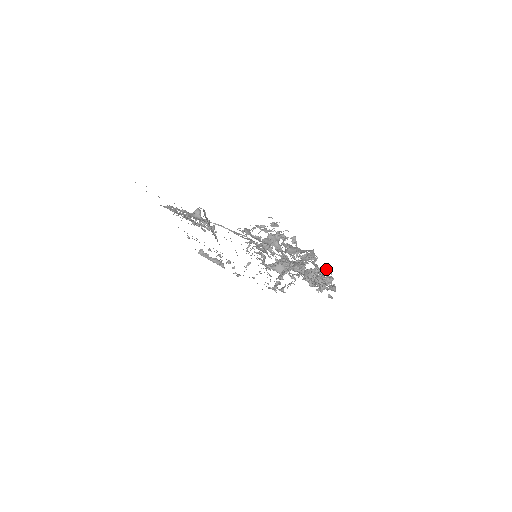
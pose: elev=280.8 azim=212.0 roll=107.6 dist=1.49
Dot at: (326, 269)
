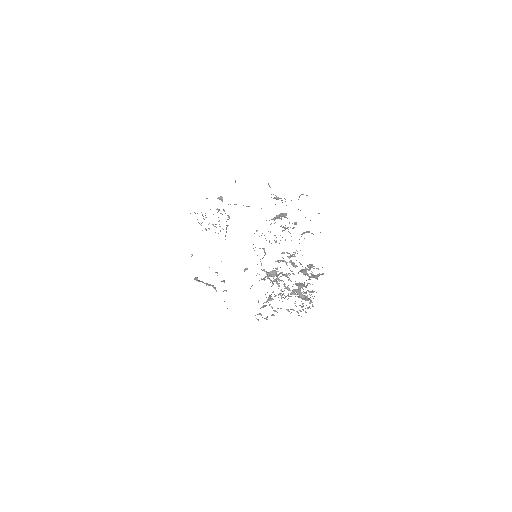
Dot at: (313, 274)
